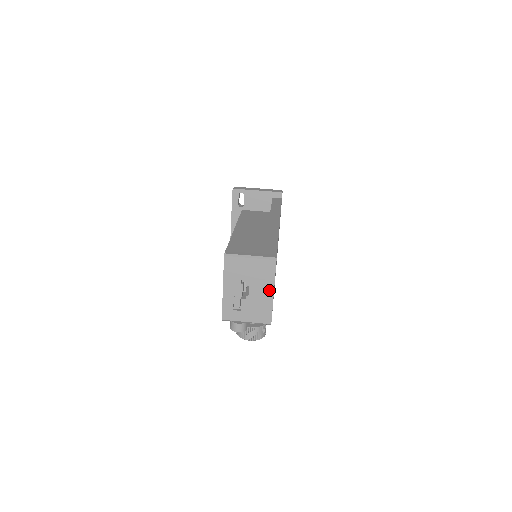
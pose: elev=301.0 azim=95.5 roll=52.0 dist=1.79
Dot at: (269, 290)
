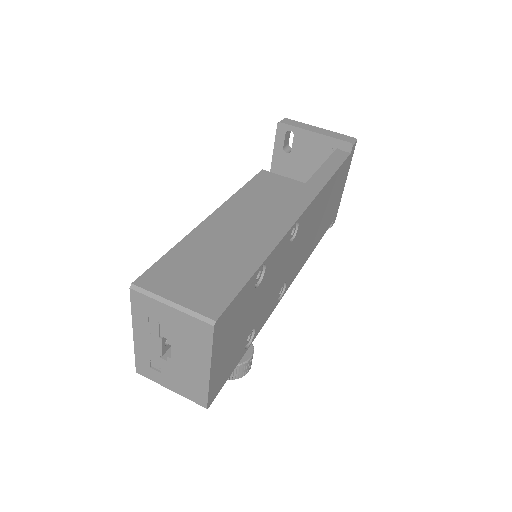
Dot at: (203, 364)
